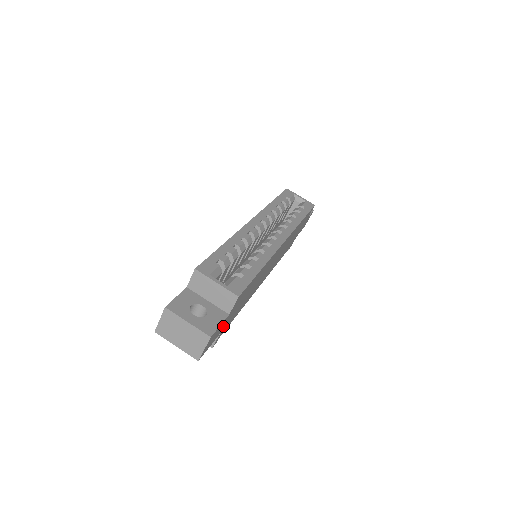
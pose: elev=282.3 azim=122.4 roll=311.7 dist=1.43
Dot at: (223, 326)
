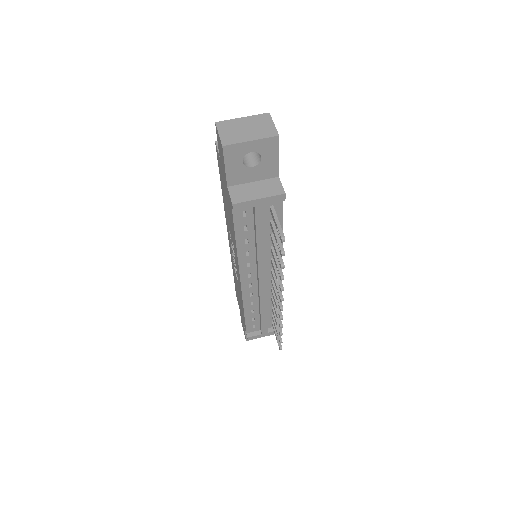
Dot at: occluded
